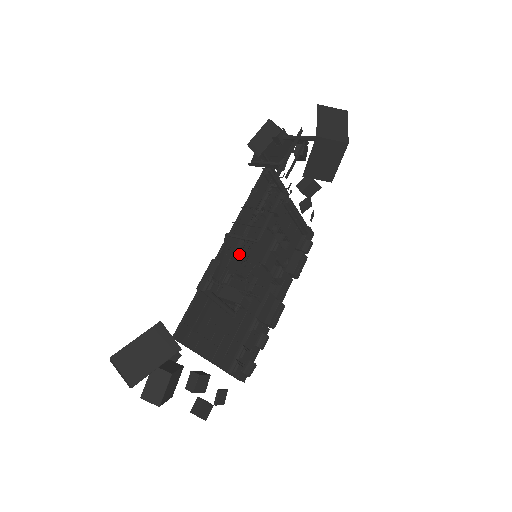
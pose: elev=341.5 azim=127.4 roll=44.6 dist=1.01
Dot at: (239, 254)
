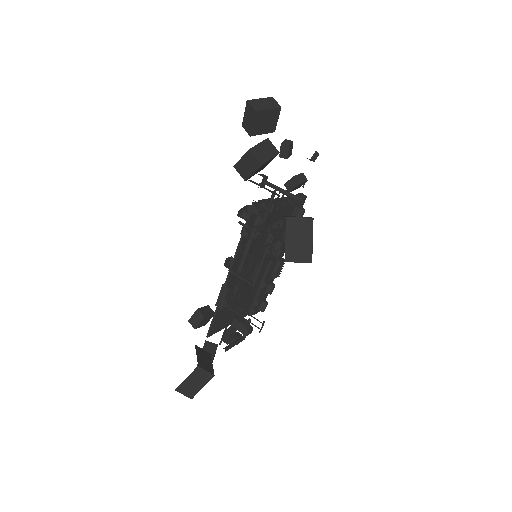
Dot at: (242, 272)
